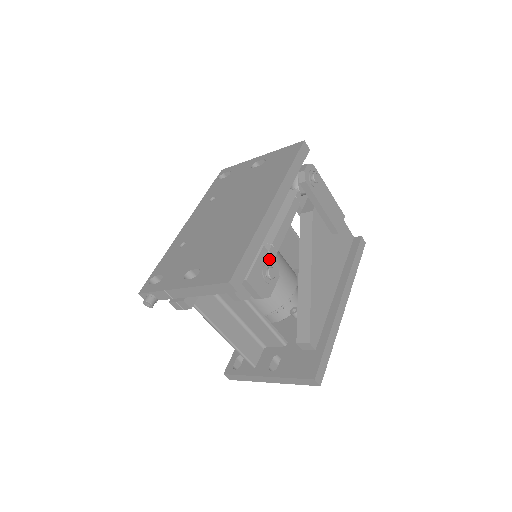
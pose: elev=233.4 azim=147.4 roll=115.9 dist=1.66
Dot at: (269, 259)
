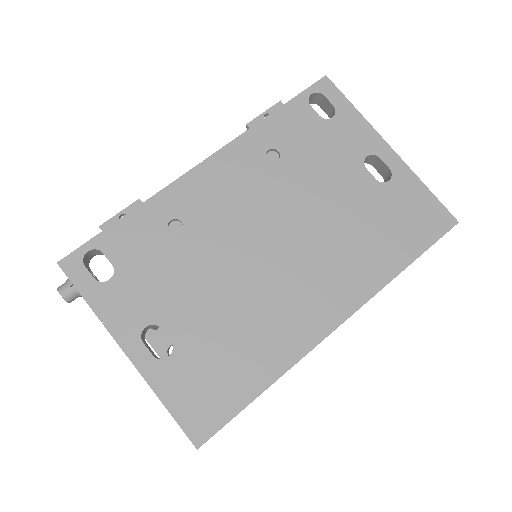
Dot at: occluded
